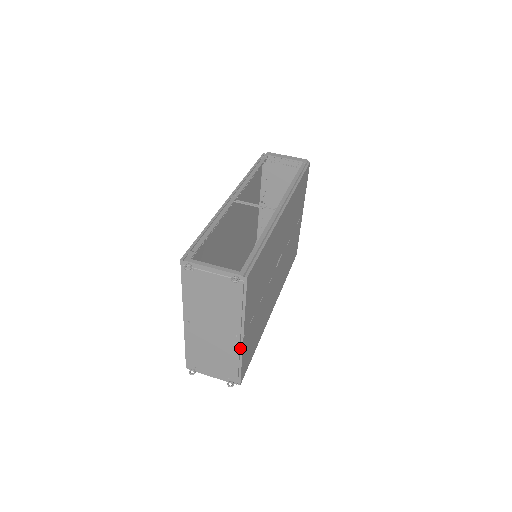
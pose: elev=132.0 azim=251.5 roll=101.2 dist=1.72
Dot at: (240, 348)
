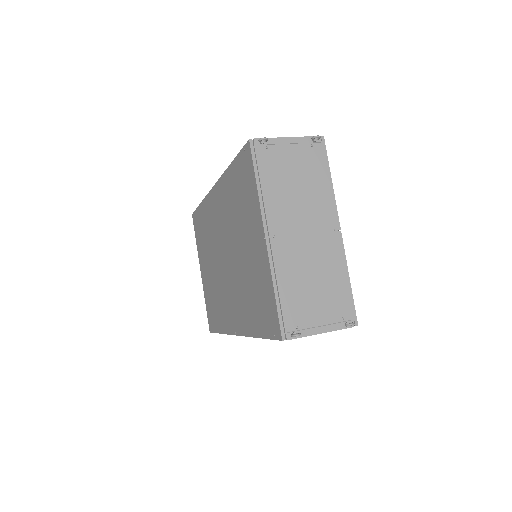
Dot at: (341, 251)
